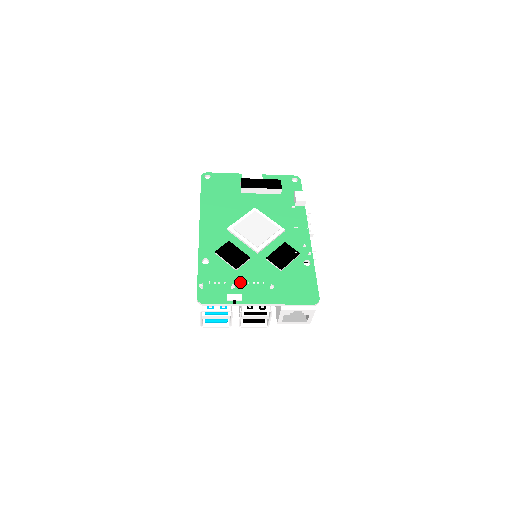
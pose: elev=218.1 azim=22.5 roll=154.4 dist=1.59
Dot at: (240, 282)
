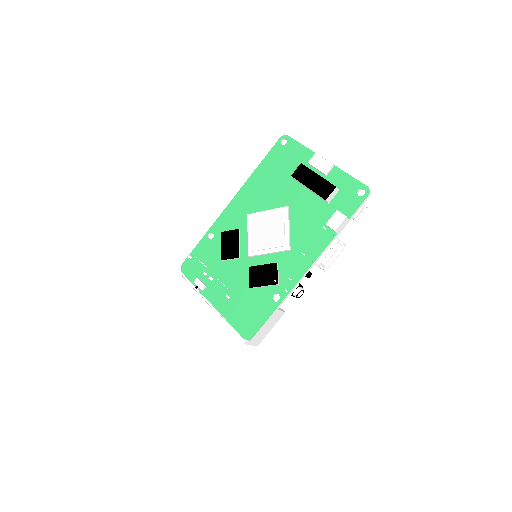
Dot at: (215, 274)
